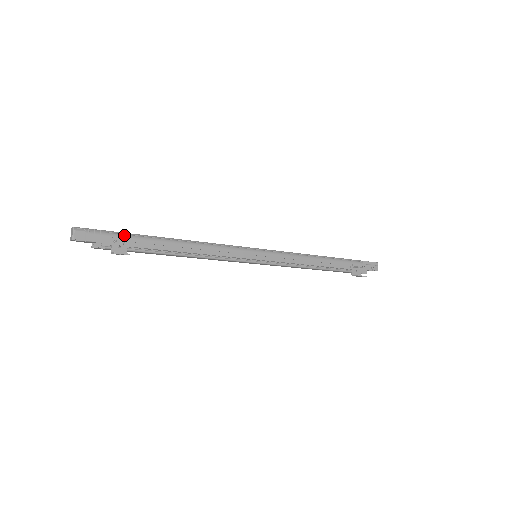
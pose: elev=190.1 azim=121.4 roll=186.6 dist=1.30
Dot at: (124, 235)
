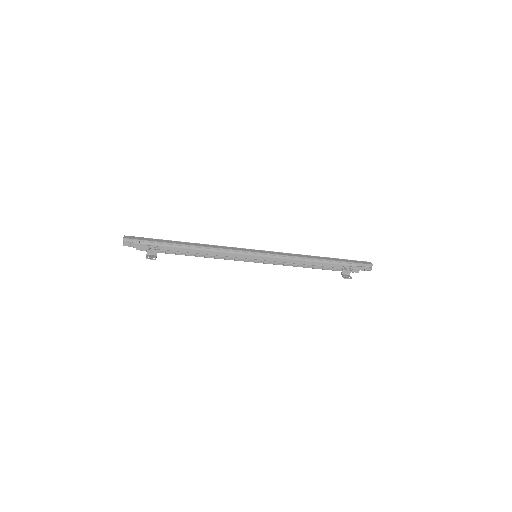
Dot at: (155, 244)
